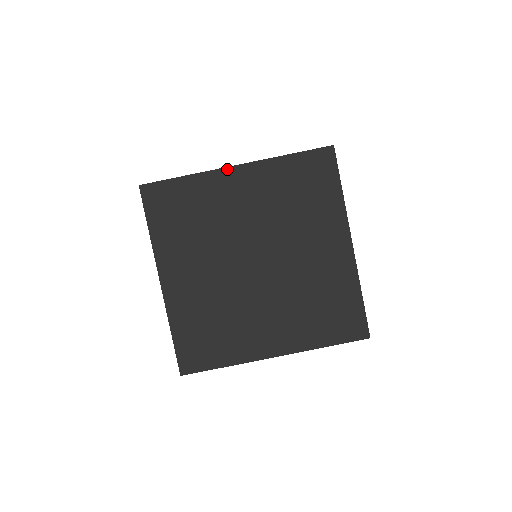
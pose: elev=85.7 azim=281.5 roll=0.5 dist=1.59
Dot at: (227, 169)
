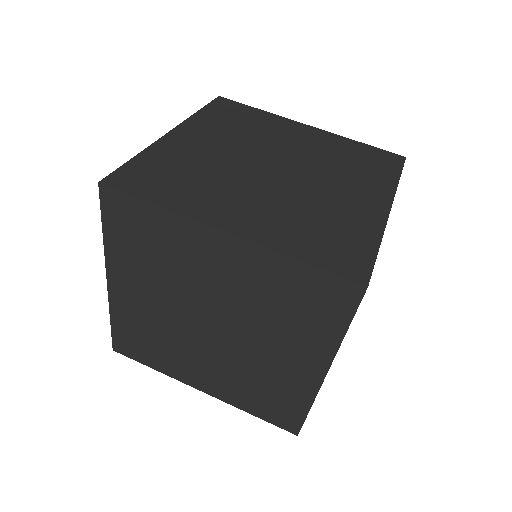
Dot at: (299, 123)
